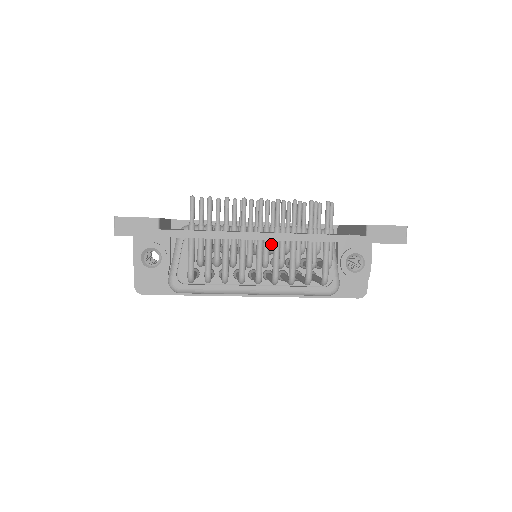
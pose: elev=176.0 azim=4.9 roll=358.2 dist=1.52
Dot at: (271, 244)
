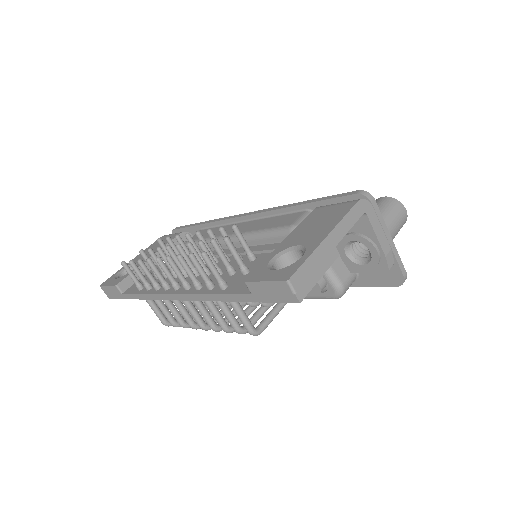
Dot at: occluded
